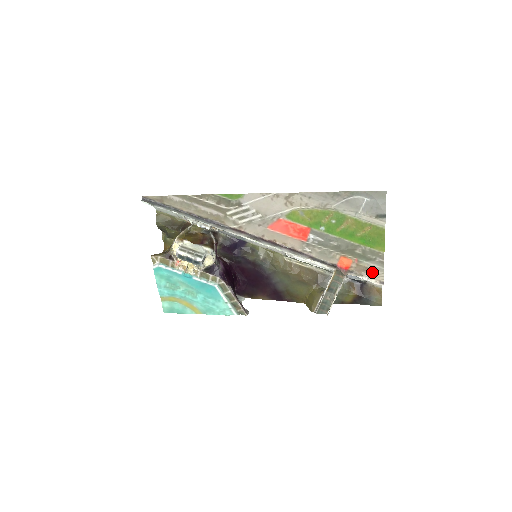
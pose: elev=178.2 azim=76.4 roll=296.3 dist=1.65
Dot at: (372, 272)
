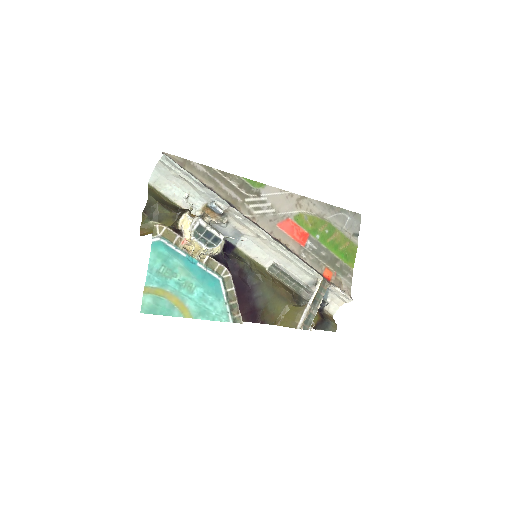
Dot at: (345, 287)
